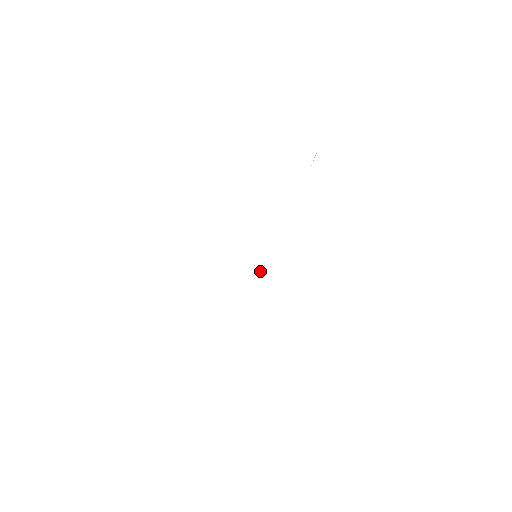
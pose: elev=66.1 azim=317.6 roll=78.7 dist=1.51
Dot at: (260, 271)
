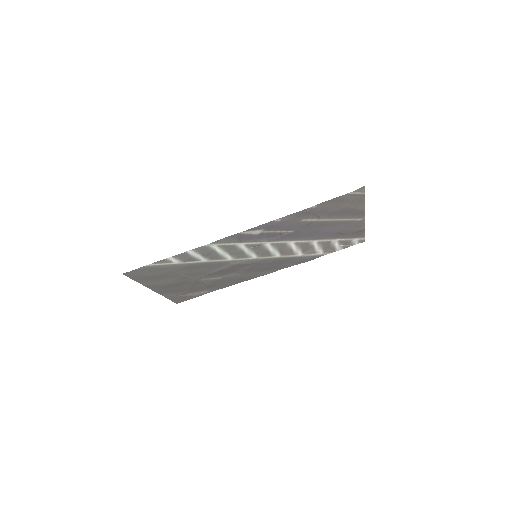
Dot at: (250, 247)
